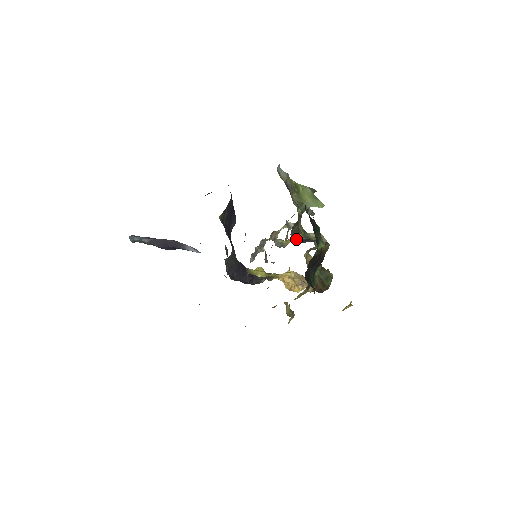
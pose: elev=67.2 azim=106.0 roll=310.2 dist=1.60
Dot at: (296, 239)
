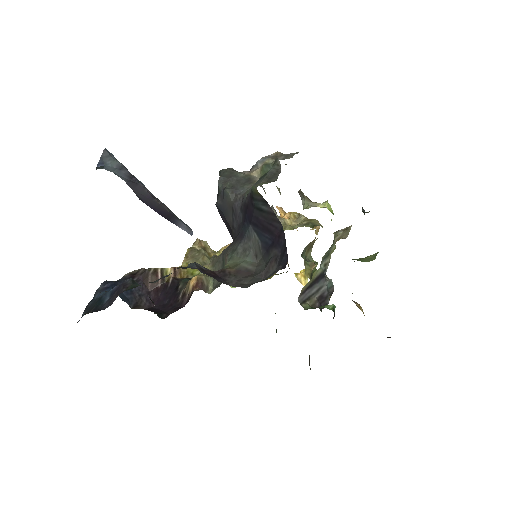
Dot at: (308, 283)
